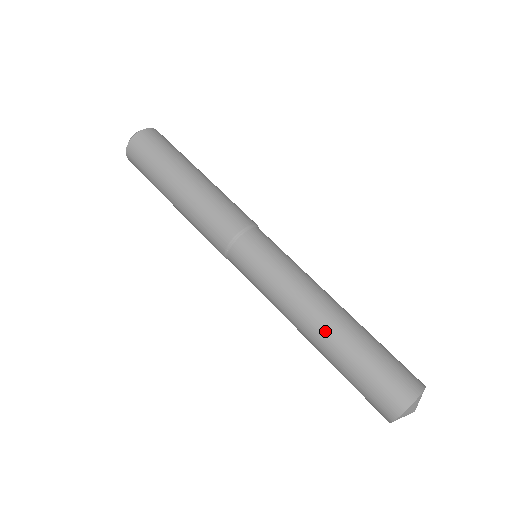
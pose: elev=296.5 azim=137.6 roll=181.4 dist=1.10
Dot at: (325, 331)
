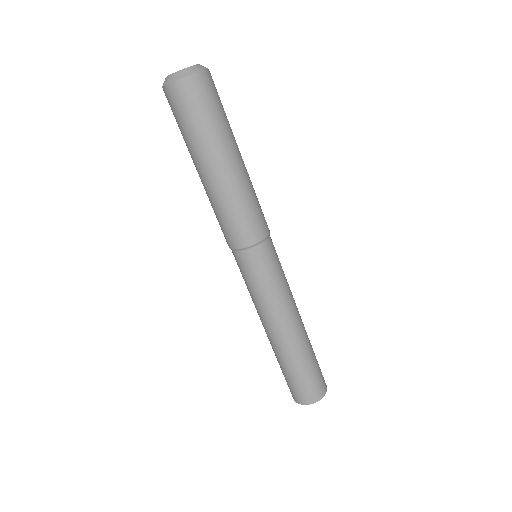
Dot at: occluded
